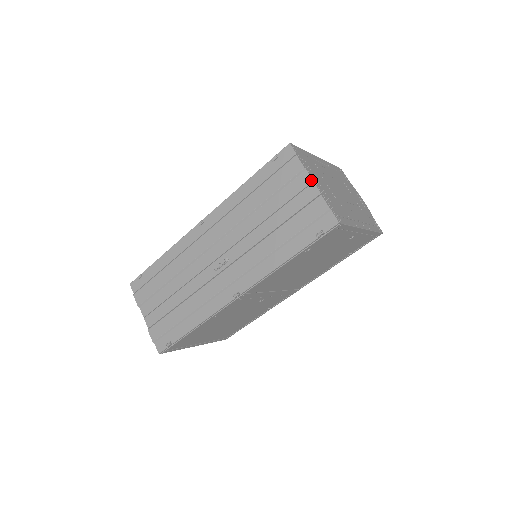
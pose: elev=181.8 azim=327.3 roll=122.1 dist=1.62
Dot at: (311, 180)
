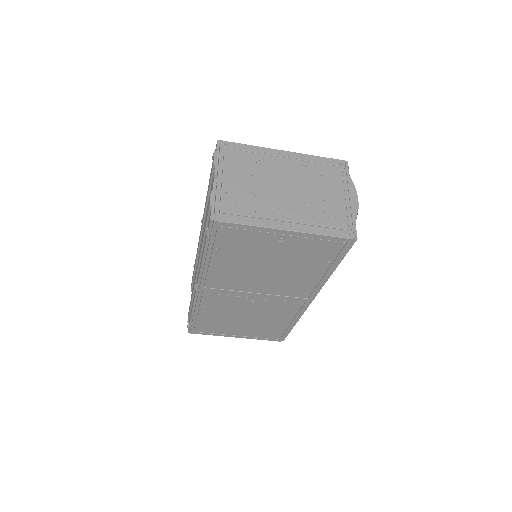
Dot at: (214, 176)
